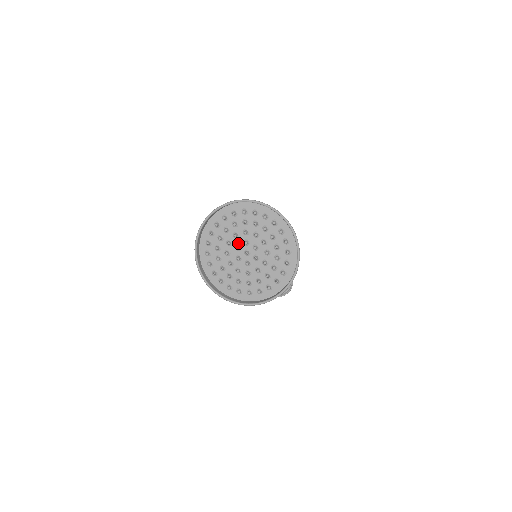
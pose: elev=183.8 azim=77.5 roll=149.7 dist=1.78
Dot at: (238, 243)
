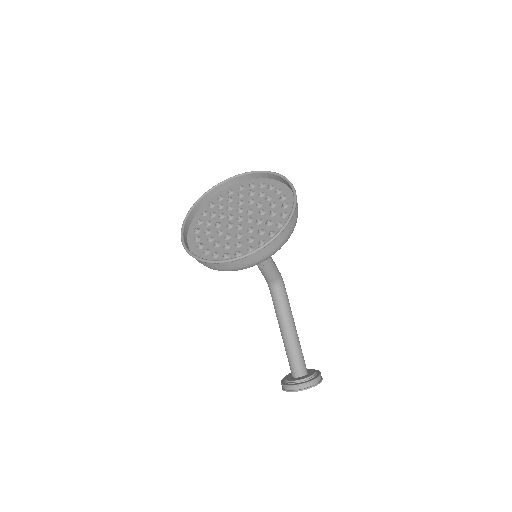
Dot at: (231, 214)
